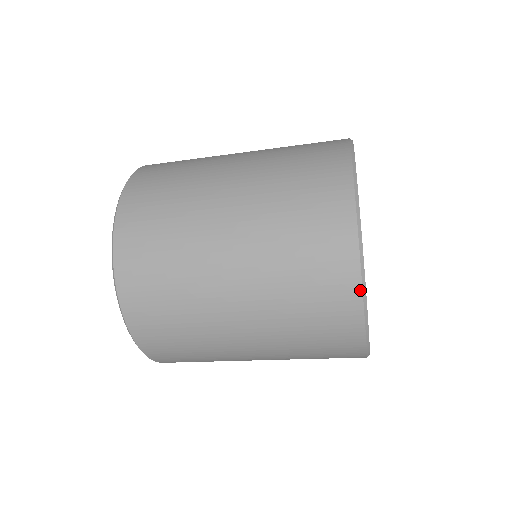
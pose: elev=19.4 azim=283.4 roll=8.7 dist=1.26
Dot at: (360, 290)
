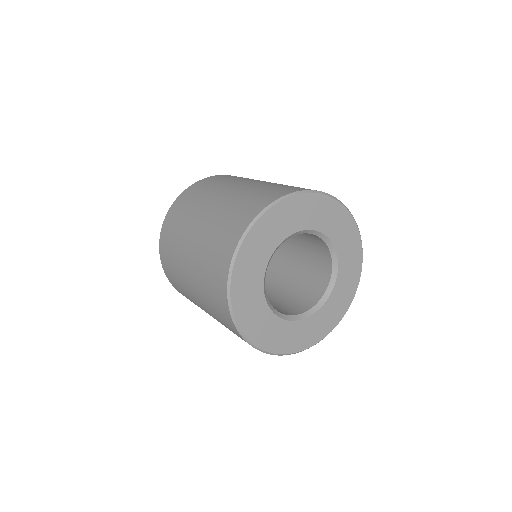
Dot at: occluded
